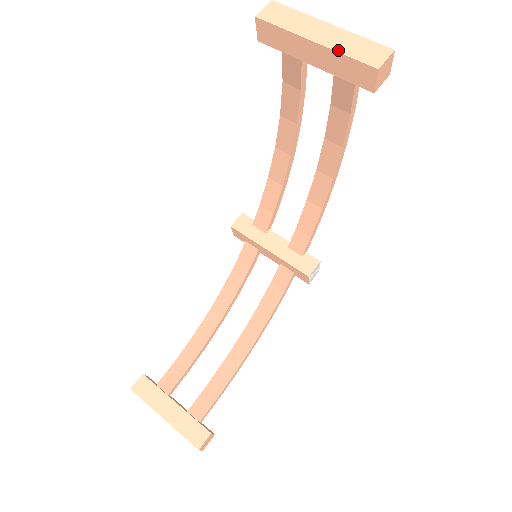
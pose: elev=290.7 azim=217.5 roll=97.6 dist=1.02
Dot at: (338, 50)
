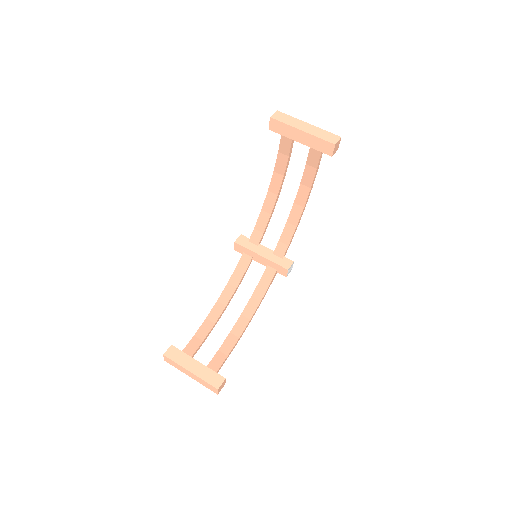
Dot at: (315, 135)
